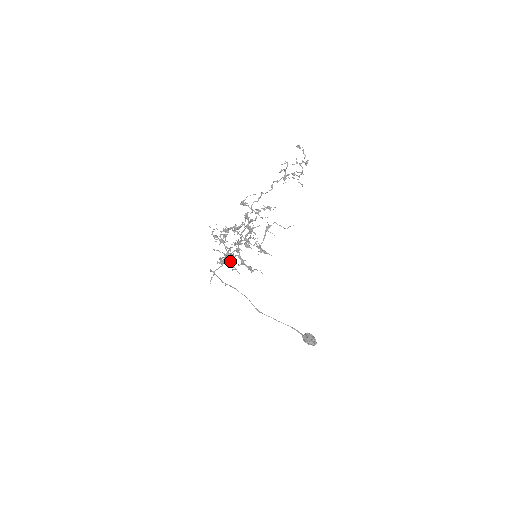
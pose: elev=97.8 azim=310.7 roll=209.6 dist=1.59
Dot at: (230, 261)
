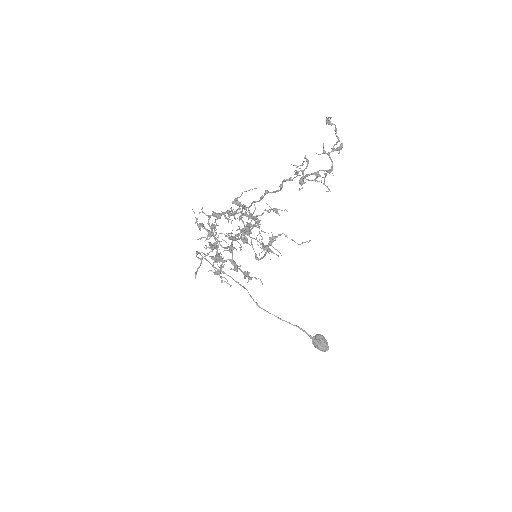
Dot at: (219, 267)
